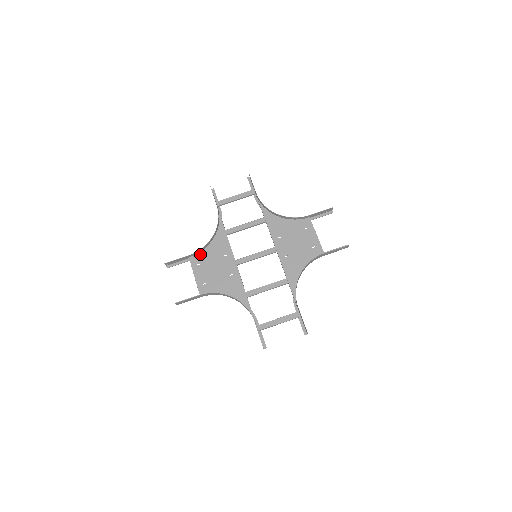
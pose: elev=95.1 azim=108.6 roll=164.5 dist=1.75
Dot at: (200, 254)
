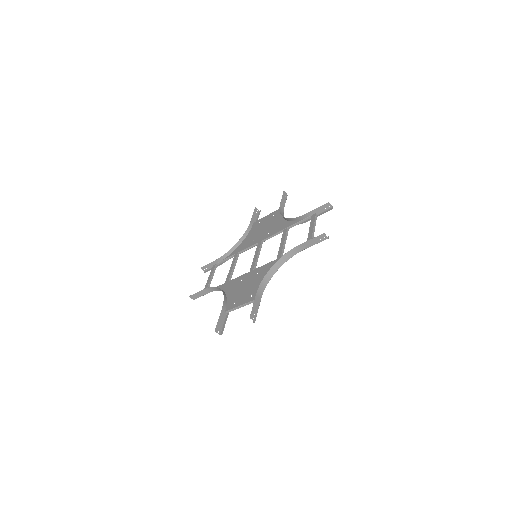
Dot at: (228, 302)
